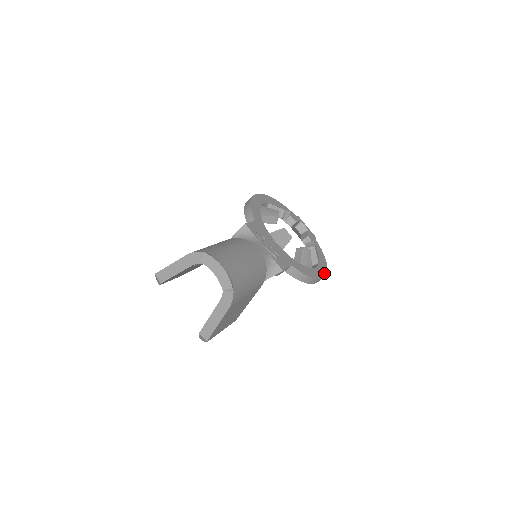
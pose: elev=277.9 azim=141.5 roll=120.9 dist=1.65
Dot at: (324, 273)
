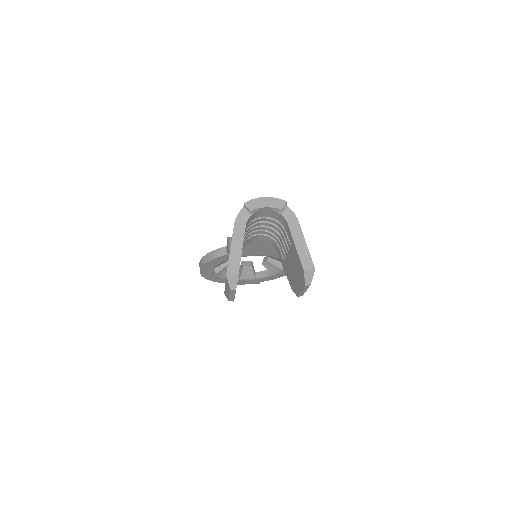
Dot at: occluded
